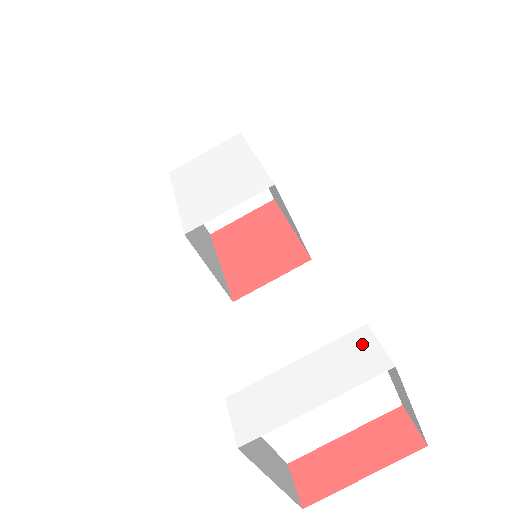
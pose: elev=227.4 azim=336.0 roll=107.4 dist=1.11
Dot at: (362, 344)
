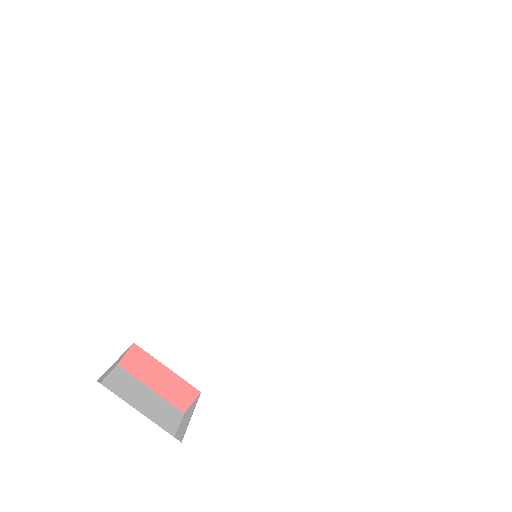
Dot at: (167, 446)
